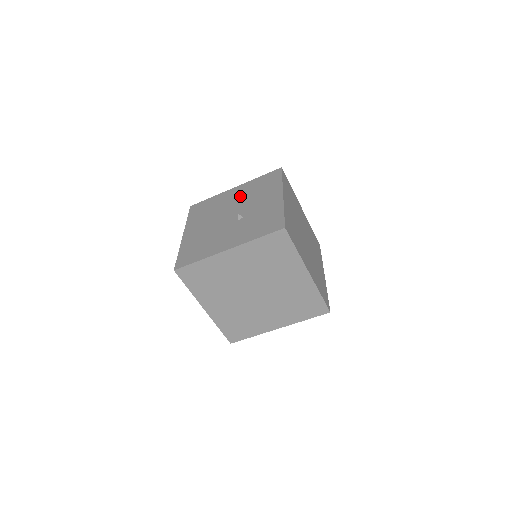
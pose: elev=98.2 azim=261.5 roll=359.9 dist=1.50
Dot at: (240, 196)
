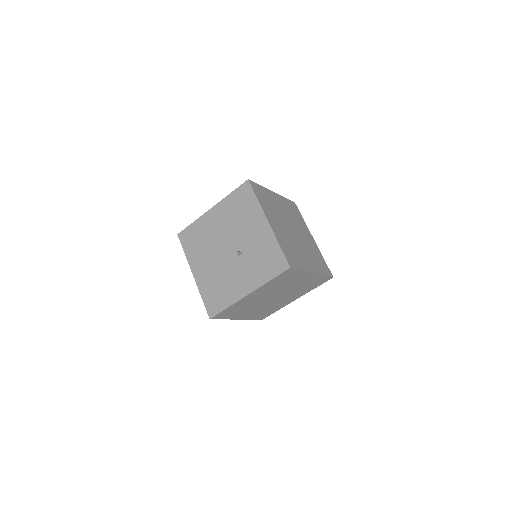
Dot at: (224, 222)
